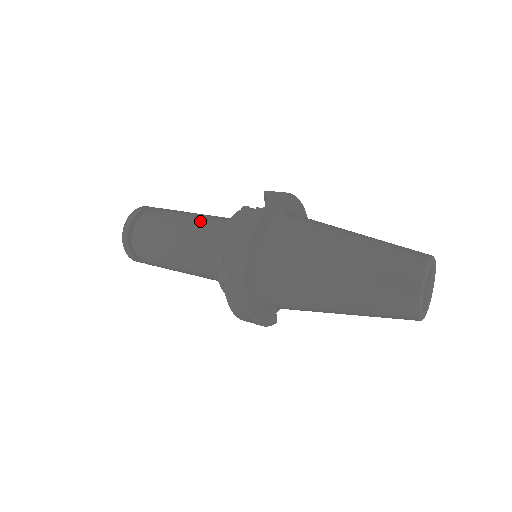
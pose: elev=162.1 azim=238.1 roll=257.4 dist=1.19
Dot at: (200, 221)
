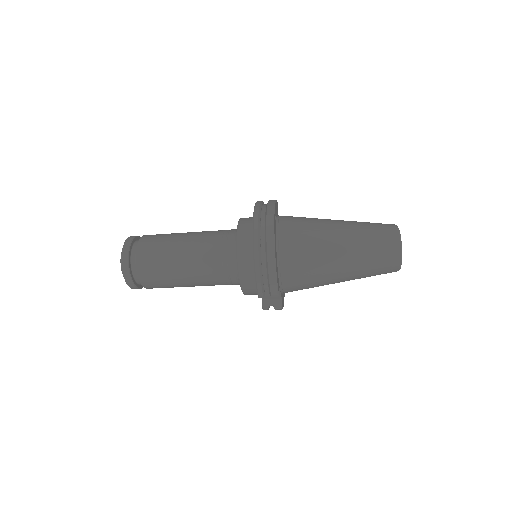
Dot at: occluded
